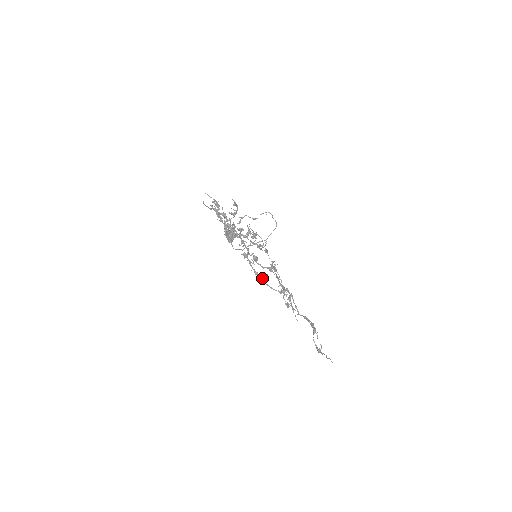
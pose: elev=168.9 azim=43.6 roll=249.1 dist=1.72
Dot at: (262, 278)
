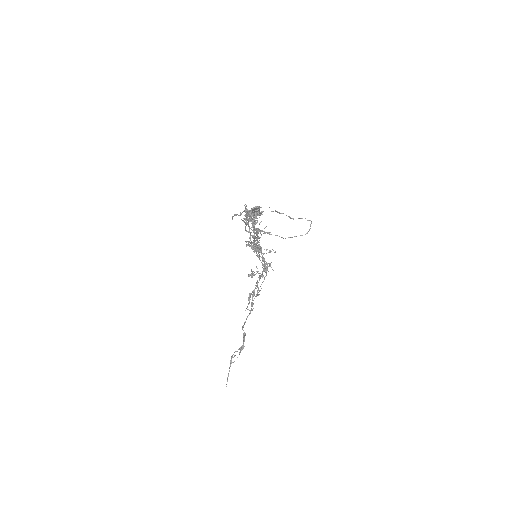
Dot at: (256, 252)
